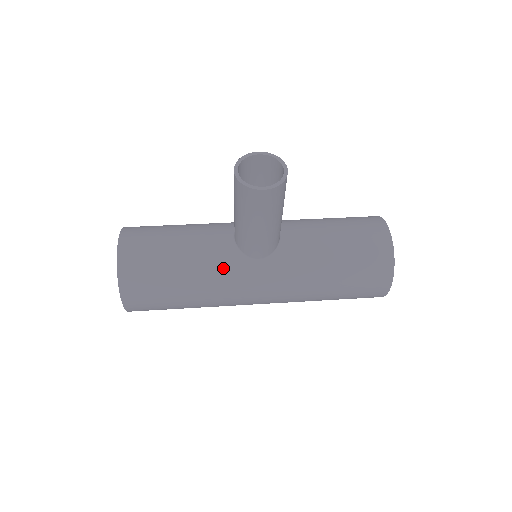
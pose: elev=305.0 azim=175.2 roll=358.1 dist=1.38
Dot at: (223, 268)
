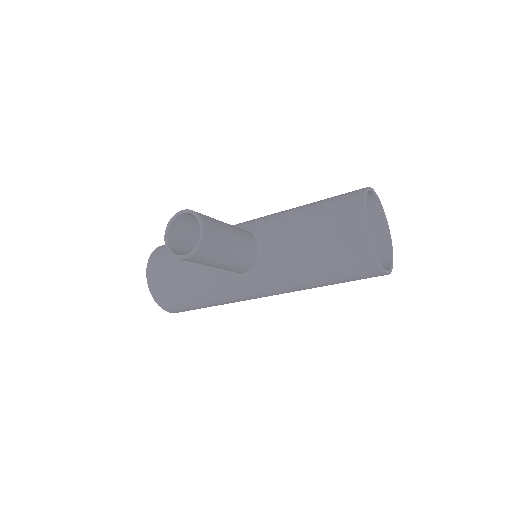
Dot at: (221, 284)
